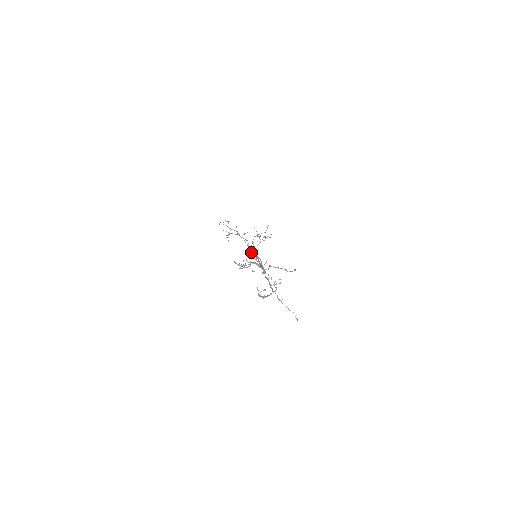
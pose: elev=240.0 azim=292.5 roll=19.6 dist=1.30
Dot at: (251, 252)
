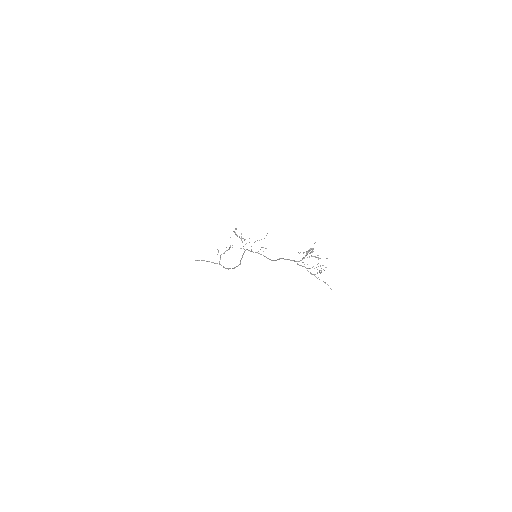
Dot at: (255, 252)
